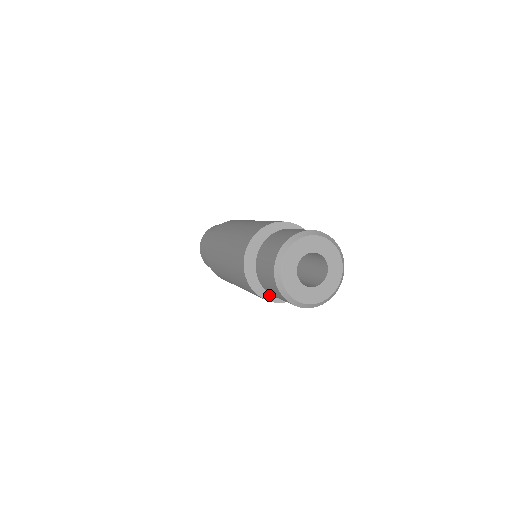
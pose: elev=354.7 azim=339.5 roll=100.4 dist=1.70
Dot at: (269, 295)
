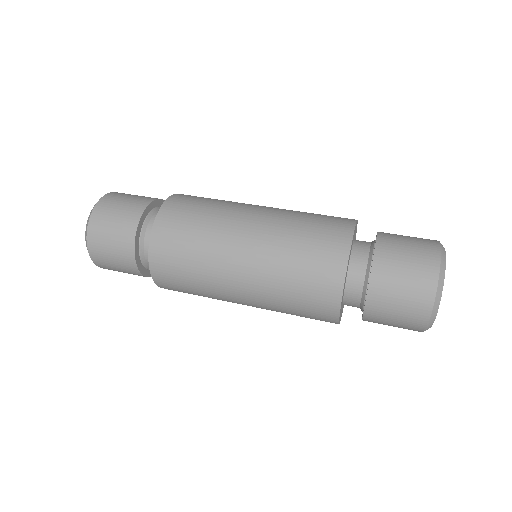
Dot at: occluded
